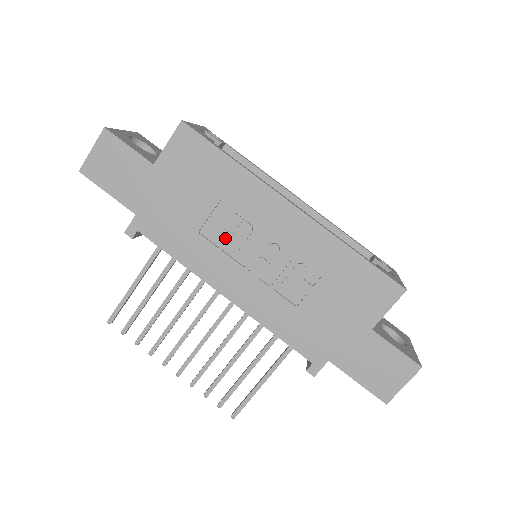
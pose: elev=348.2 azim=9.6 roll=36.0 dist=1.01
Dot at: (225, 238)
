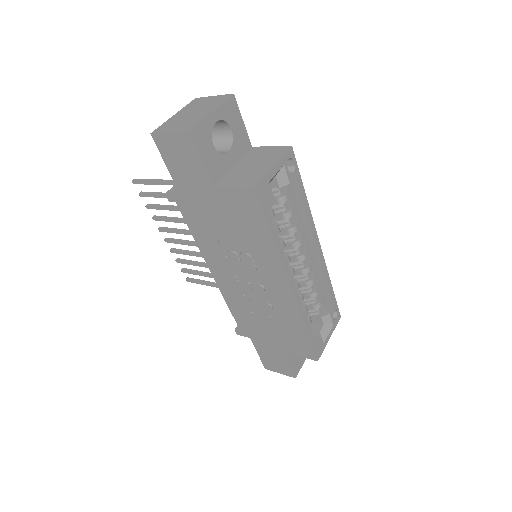
Dot at: (234, 258)
